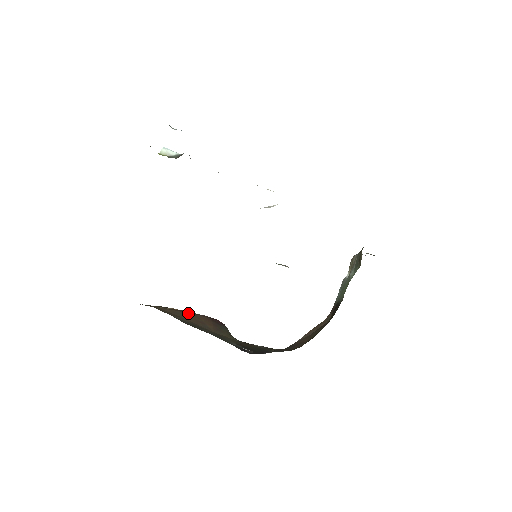
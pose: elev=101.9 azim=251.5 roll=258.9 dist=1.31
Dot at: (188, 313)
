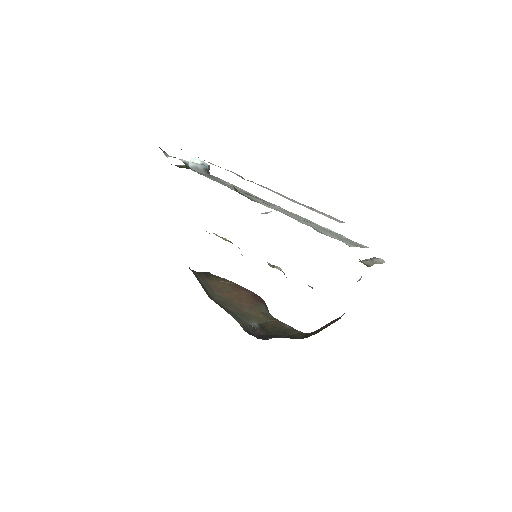
Dot at: (236, 288)
